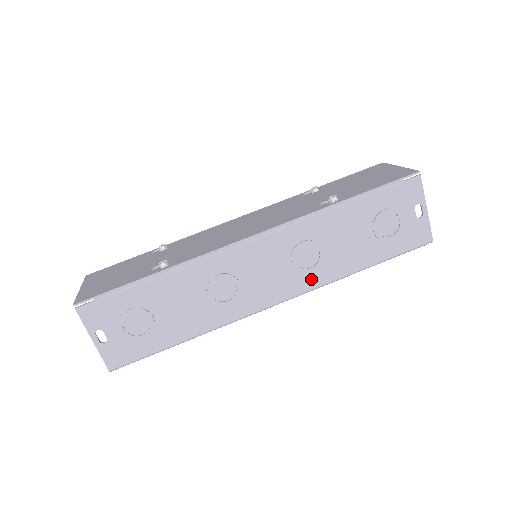
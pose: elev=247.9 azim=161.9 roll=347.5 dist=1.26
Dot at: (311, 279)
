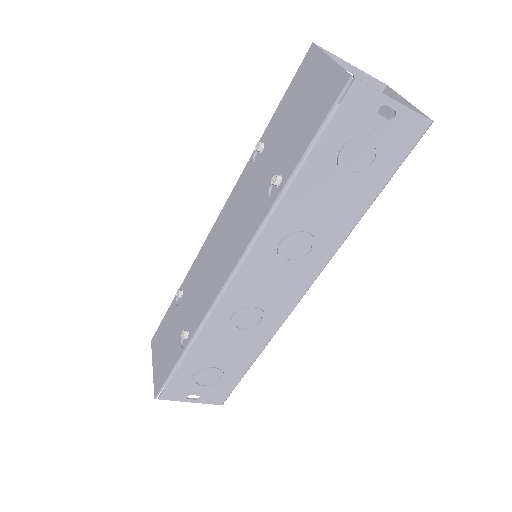
Dot at: (319, 257)
